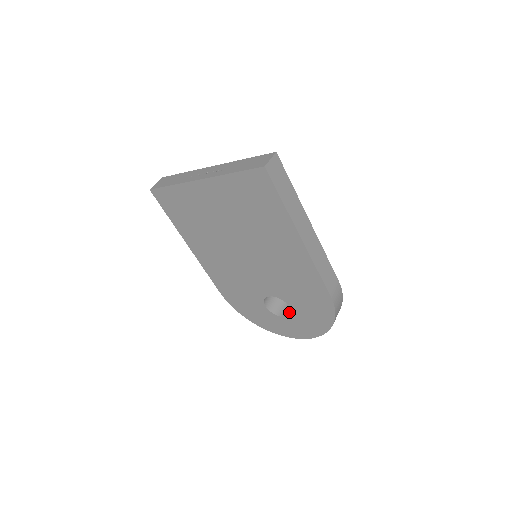
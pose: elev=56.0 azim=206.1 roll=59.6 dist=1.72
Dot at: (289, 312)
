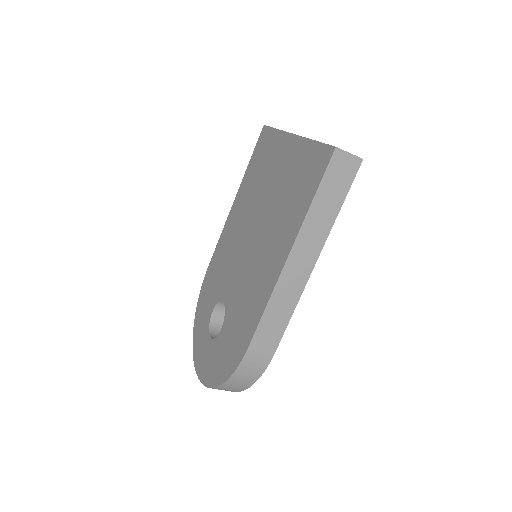
Dot at: occluded
